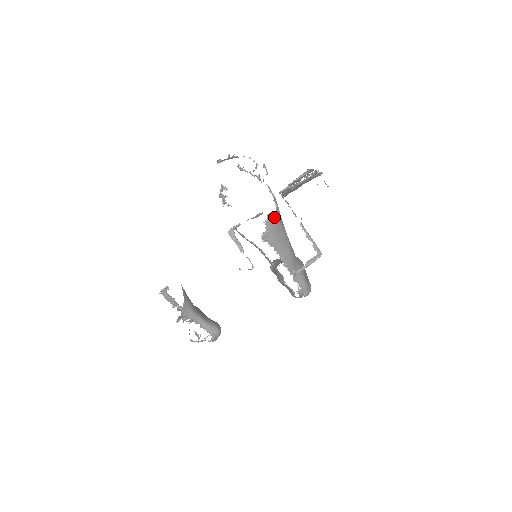
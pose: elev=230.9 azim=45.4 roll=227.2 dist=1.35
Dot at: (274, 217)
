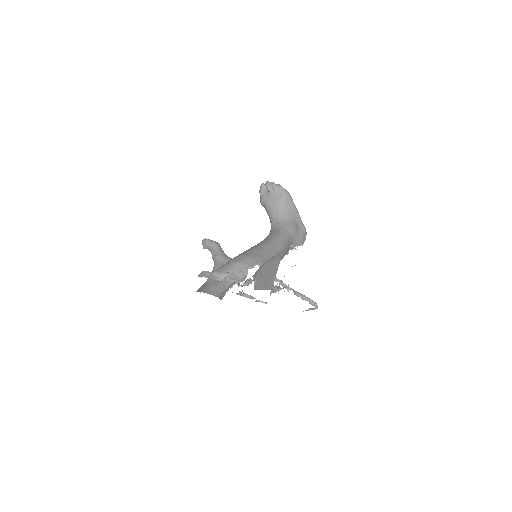
Dot at: occluded
